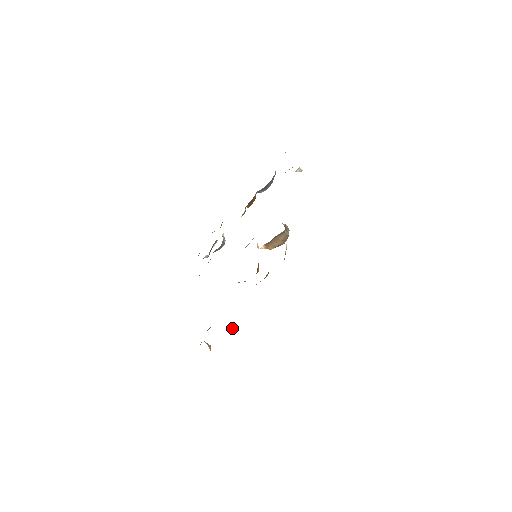
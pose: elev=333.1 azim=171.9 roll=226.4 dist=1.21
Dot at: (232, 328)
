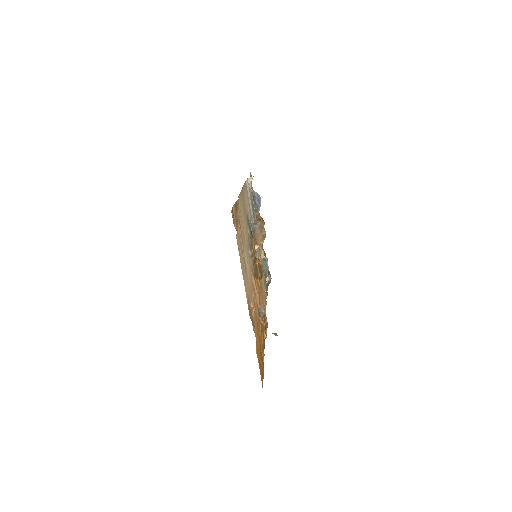
Dot at: (264, 312)
